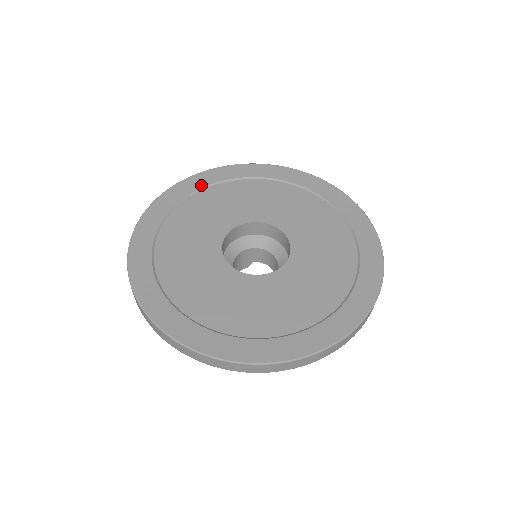
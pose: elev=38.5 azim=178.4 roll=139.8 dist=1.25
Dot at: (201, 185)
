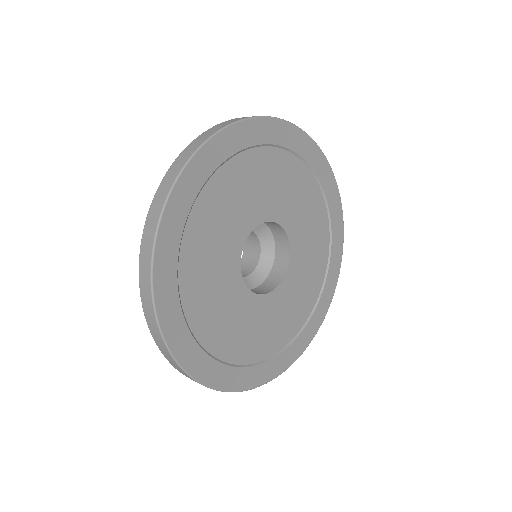
Dot at: (200, 183)
